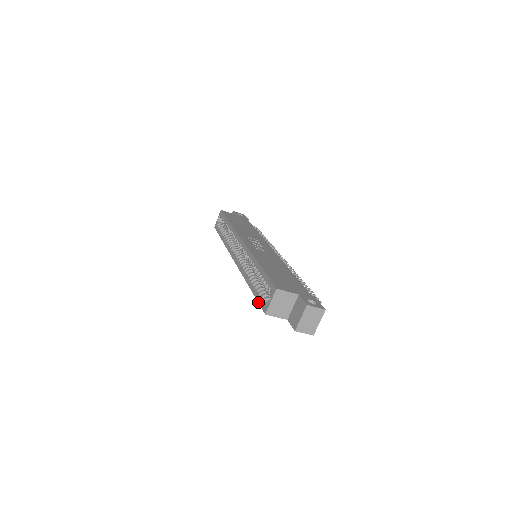
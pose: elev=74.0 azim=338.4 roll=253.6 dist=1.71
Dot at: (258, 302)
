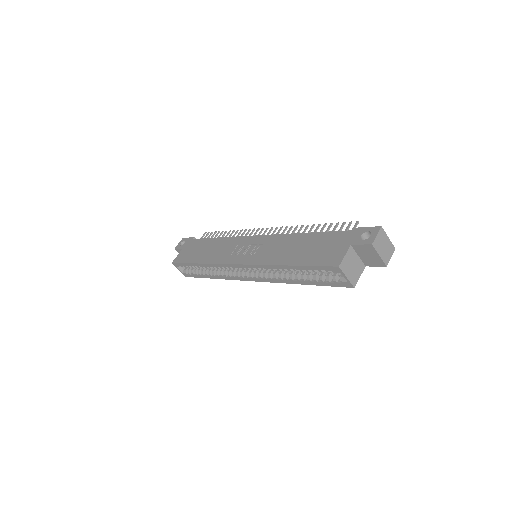
Dot at: occluded
